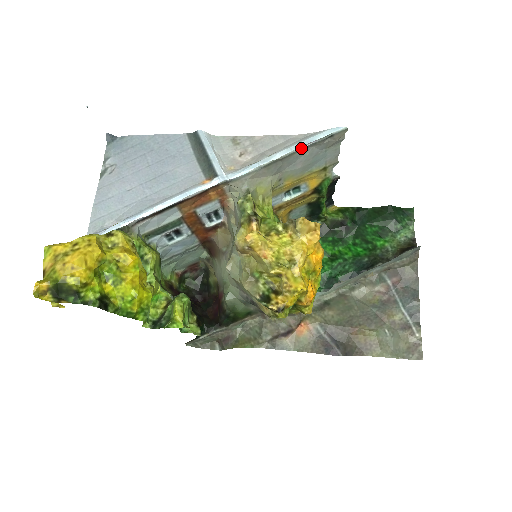
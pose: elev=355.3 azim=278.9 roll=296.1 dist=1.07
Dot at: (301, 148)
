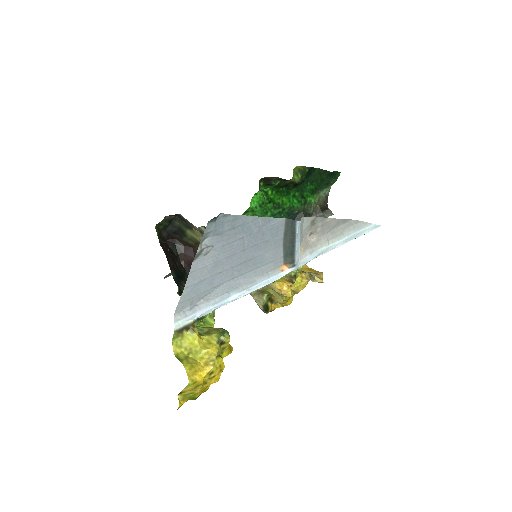
Dot at: occluded
